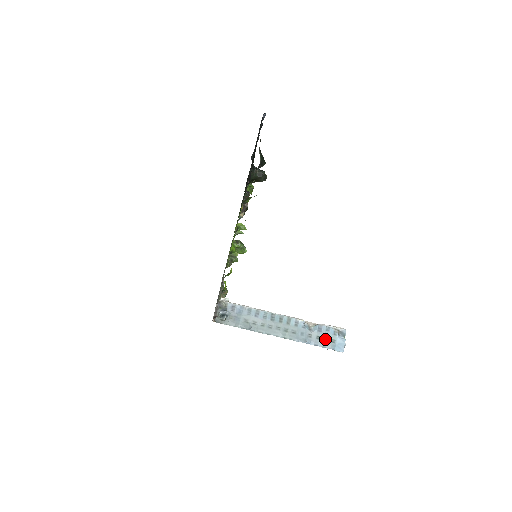
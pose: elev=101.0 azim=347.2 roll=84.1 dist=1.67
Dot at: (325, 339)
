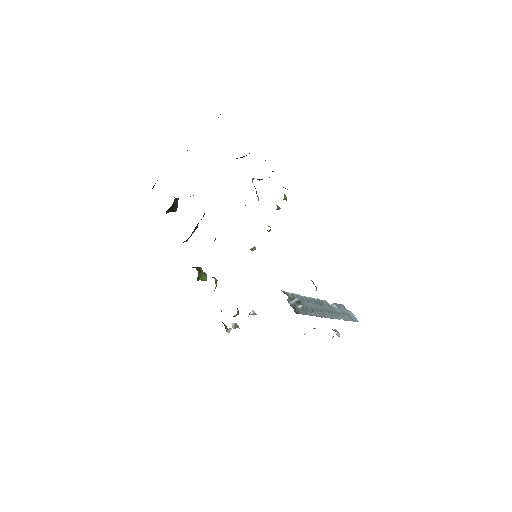
Dot at: (345, 314)
